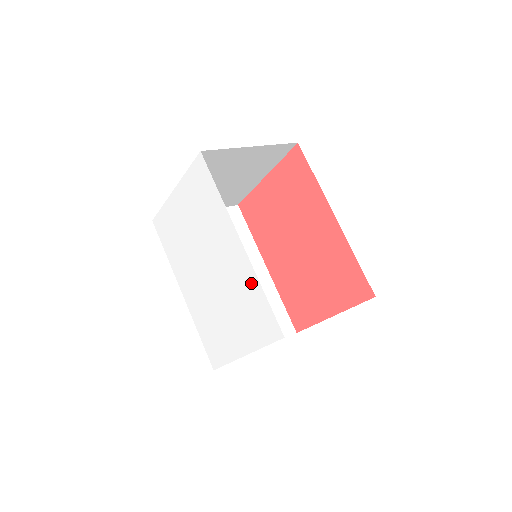
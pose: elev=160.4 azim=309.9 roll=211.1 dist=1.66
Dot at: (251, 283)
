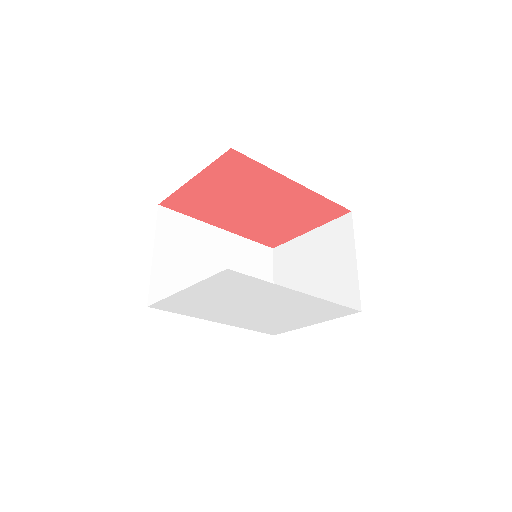
Dot at: (320, 304)
